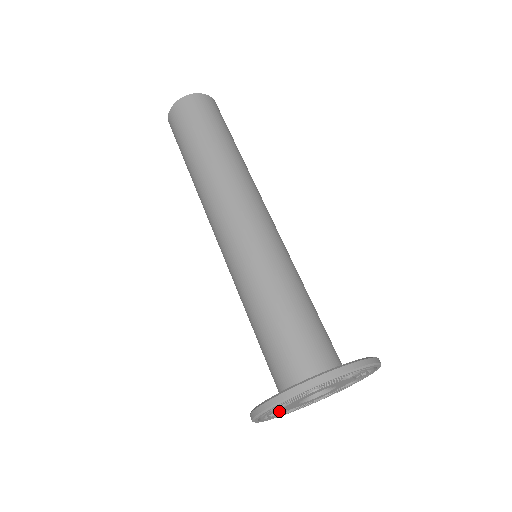
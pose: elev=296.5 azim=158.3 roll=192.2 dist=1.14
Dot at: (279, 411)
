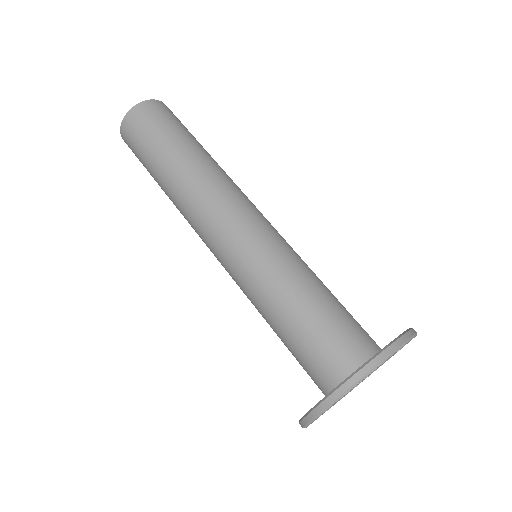
Dot at: occluded
